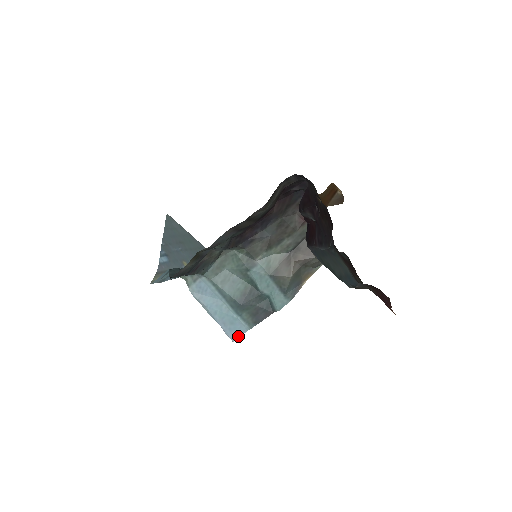
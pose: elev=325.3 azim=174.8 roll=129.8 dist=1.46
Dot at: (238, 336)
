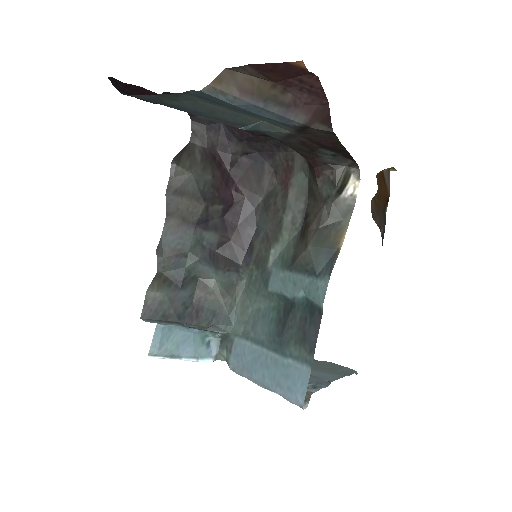
Dot at: (304, 393)
